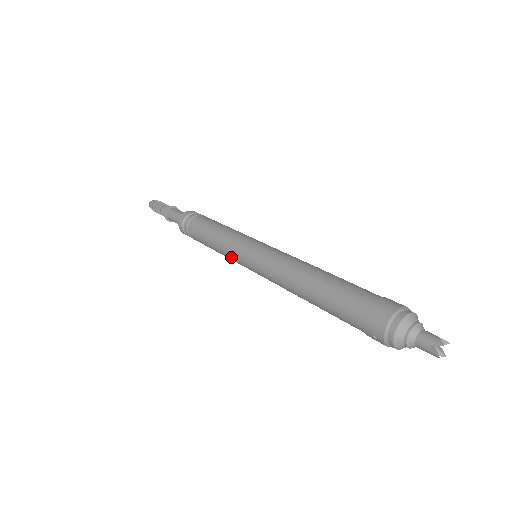
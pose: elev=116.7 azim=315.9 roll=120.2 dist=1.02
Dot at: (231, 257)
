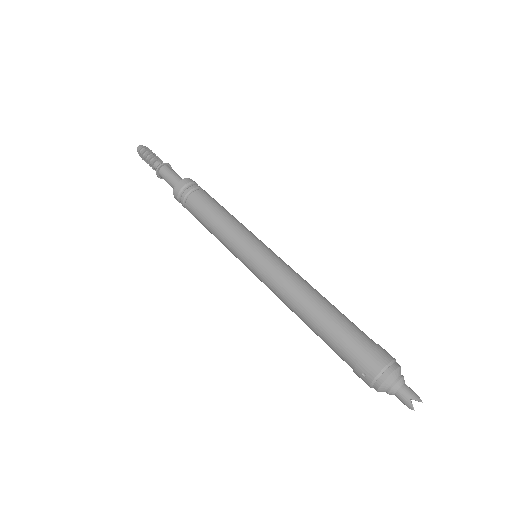
Dot at: (231, 245)
